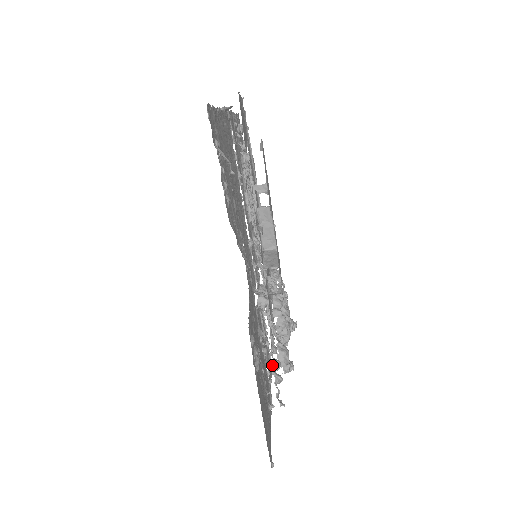
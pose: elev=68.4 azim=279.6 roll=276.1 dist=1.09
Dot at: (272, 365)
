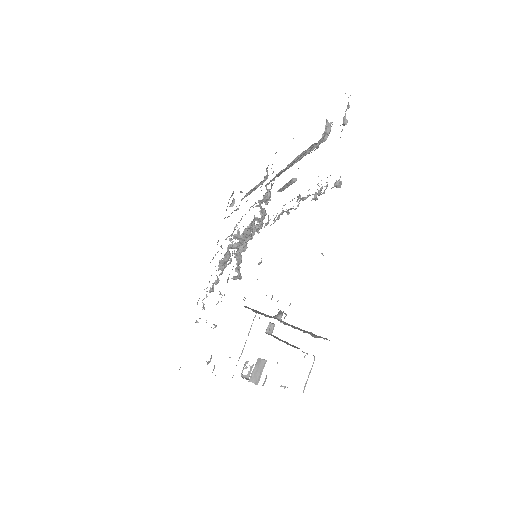
Dot at: occluded
